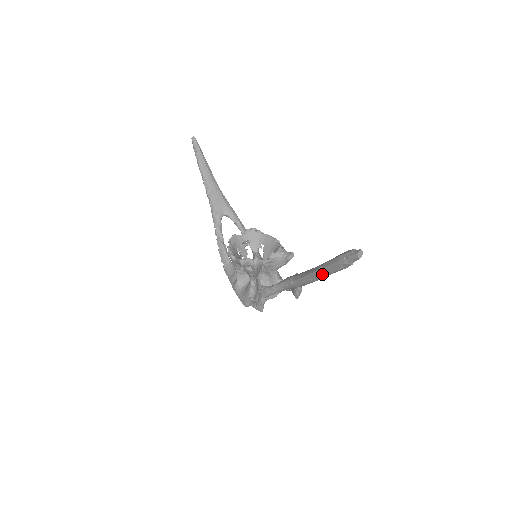
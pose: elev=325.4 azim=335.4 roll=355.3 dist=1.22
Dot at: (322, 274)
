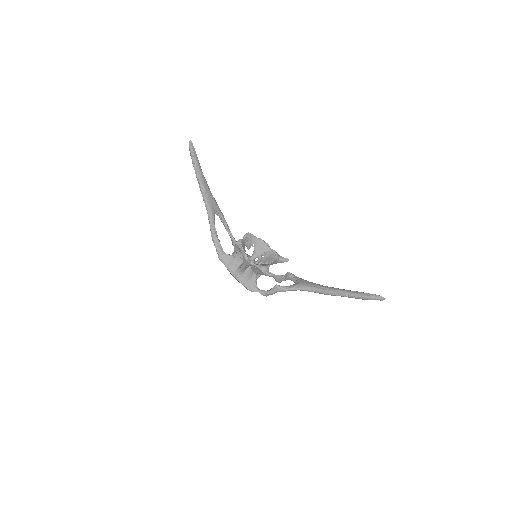
Dot at: occluded
